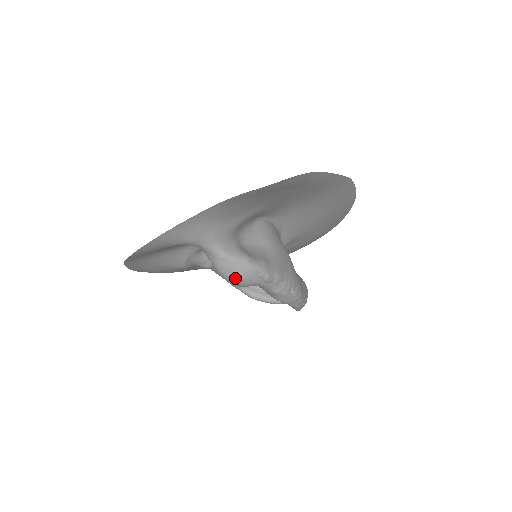
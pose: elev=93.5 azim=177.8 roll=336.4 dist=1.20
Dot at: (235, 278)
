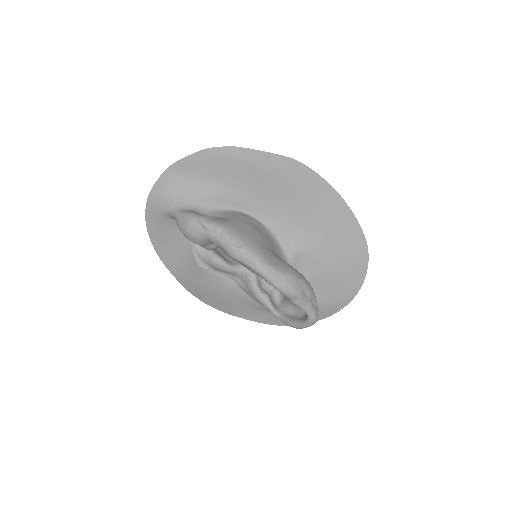
Dot at: (184, 227)
